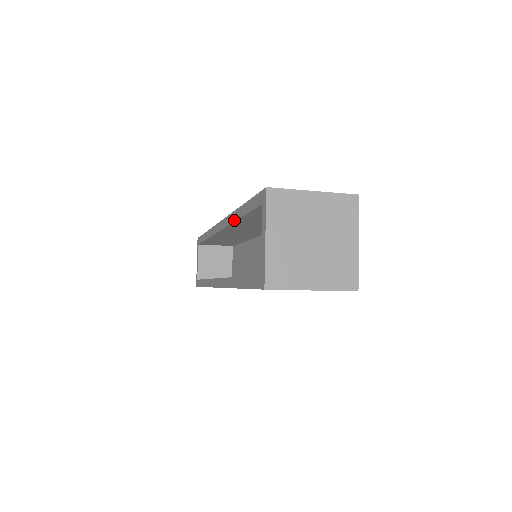
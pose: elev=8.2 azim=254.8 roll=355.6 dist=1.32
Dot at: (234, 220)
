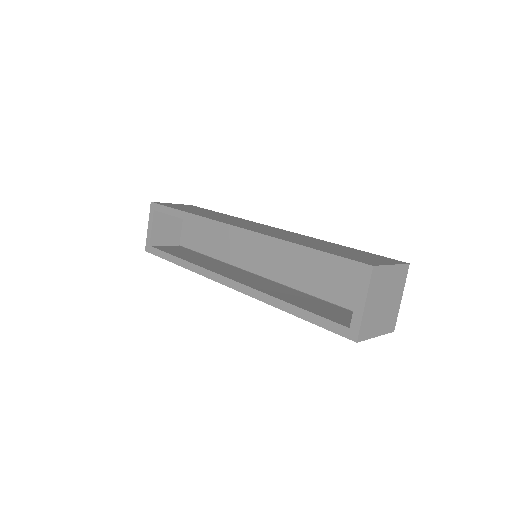
Dot at: (284, 249)
